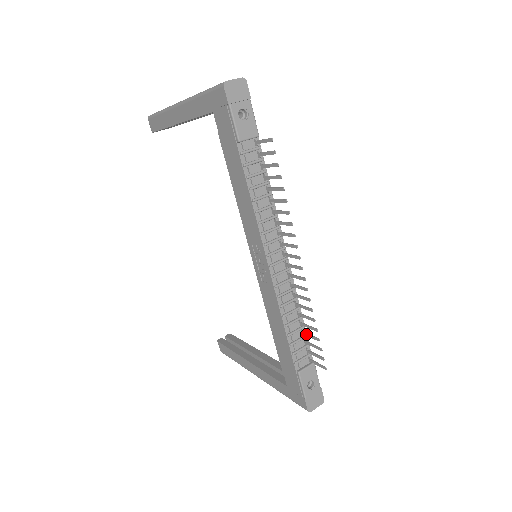
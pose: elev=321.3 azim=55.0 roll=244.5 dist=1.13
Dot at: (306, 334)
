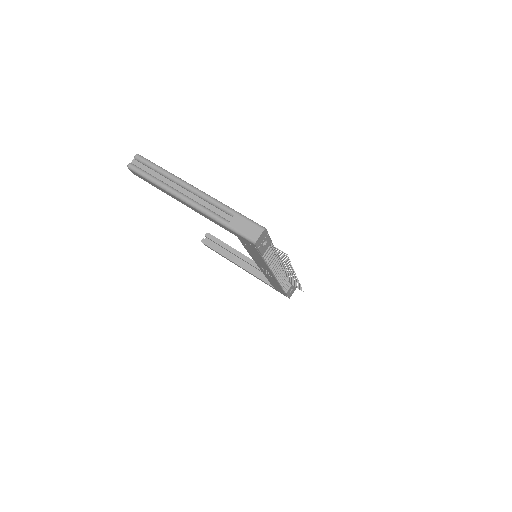
Dot at: occluded
